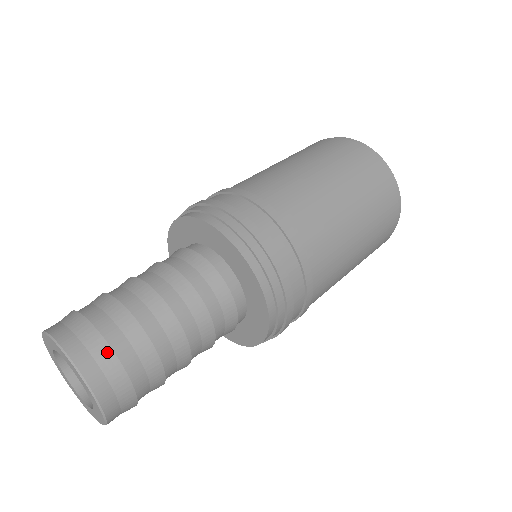
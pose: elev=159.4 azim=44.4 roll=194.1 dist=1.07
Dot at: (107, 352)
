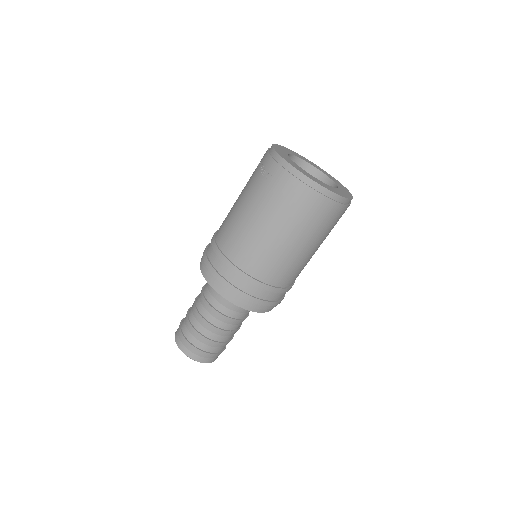
Dot at: (205, 354)
